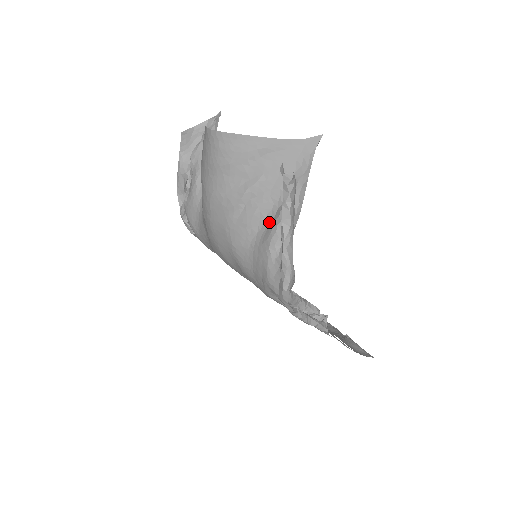
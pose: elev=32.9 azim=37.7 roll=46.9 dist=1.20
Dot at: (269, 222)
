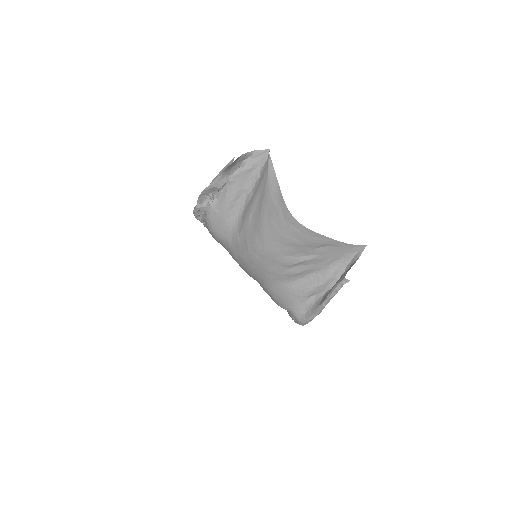
Dot at: (307, 279)
